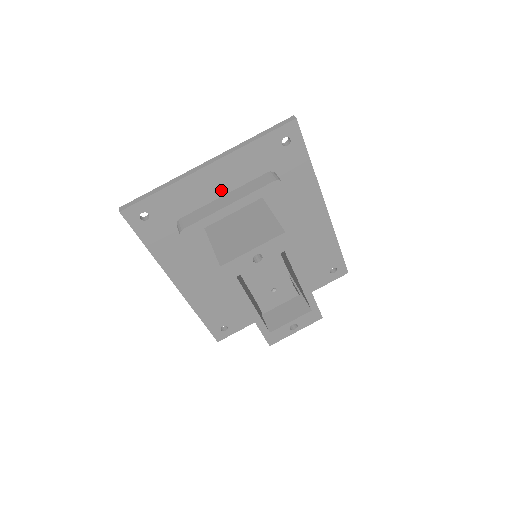
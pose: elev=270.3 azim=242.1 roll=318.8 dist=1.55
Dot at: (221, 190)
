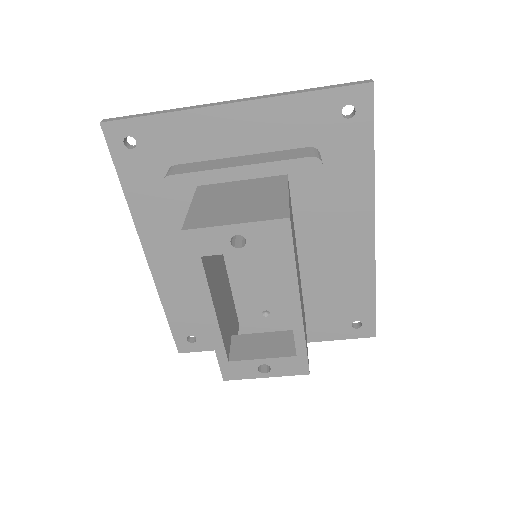
Dot at: (239, 147)
